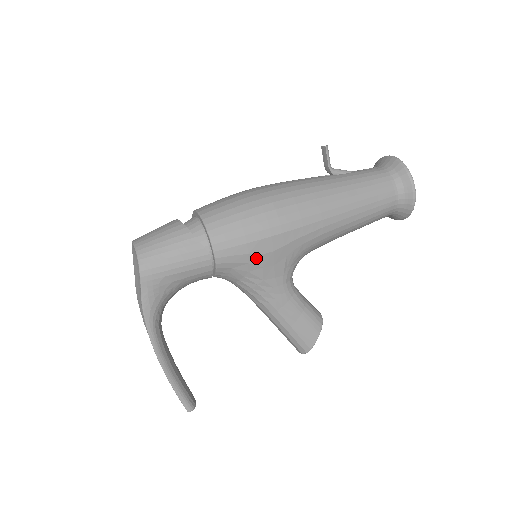
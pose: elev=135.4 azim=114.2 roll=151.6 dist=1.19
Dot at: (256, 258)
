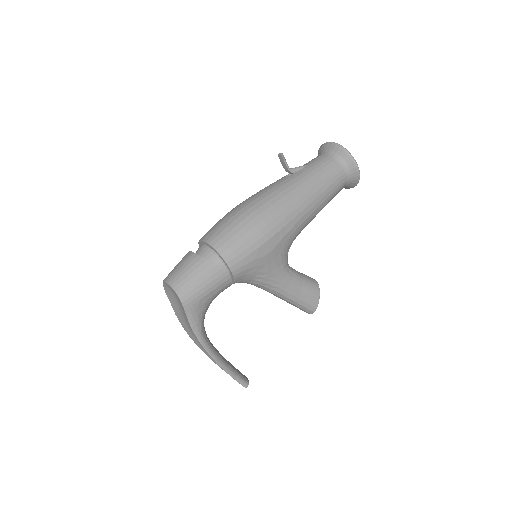
Dot at: (261, 260)
